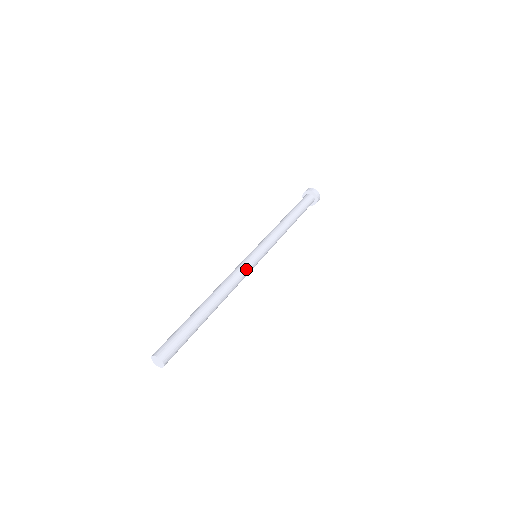
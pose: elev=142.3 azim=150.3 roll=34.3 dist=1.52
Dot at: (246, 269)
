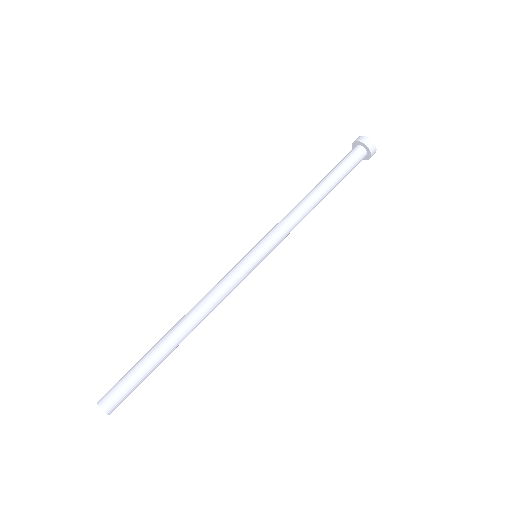
Dot at: (232, 278)
